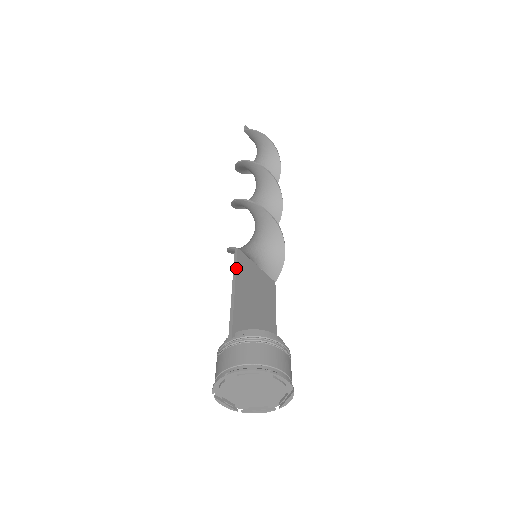
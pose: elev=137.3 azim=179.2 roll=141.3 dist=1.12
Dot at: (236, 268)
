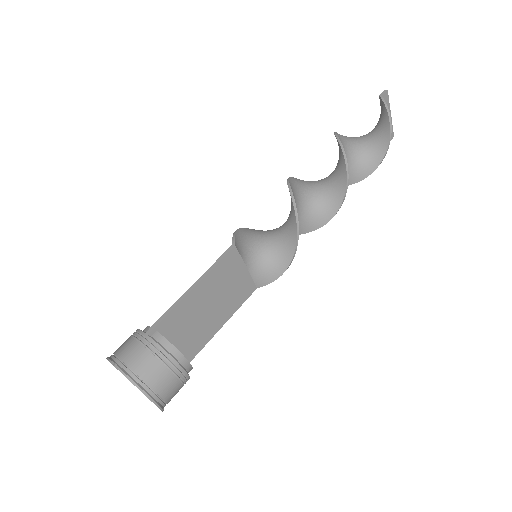
Dot at: (214, 267)
